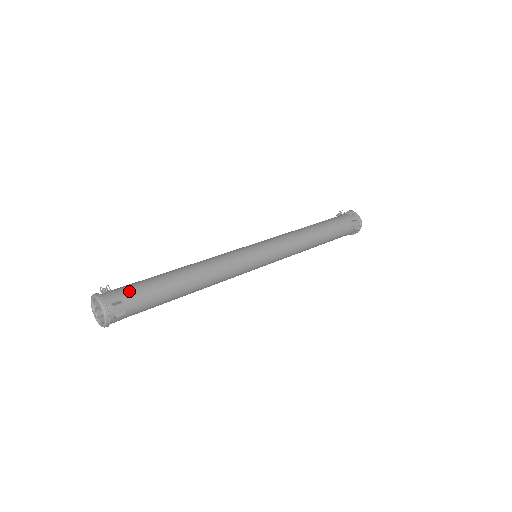
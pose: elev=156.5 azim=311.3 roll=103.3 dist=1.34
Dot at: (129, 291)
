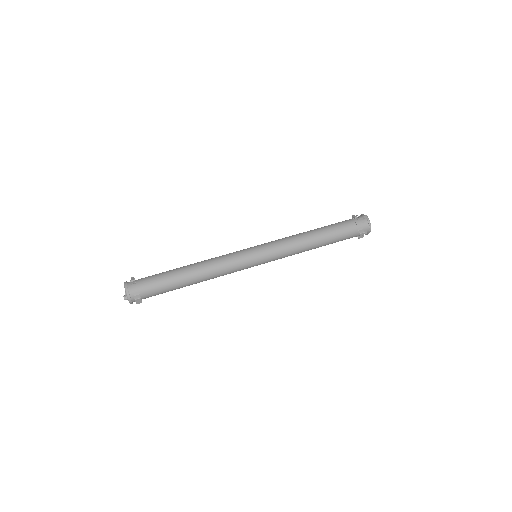
Dot at: (147, 287)
